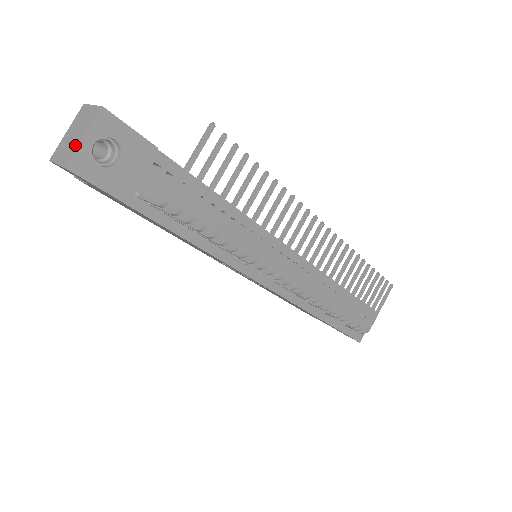
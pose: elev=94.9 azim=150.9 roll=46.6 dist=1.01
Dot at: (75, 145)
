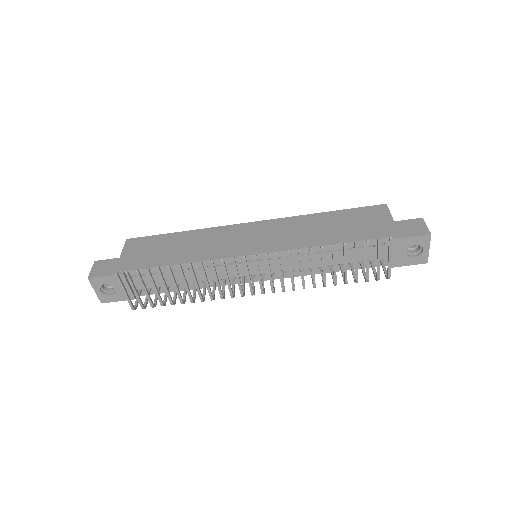
Dot at: (97, 292)
